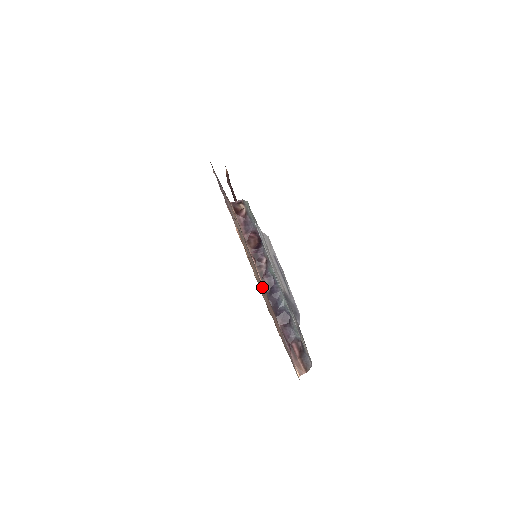
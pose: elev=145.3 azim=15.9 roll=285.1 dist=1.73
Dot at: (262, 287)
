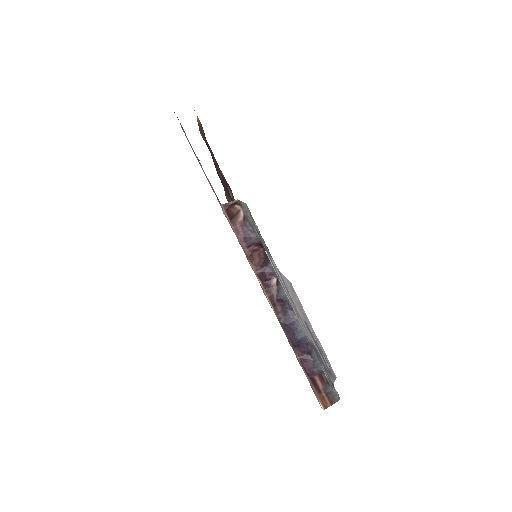
Dot at: occluded
